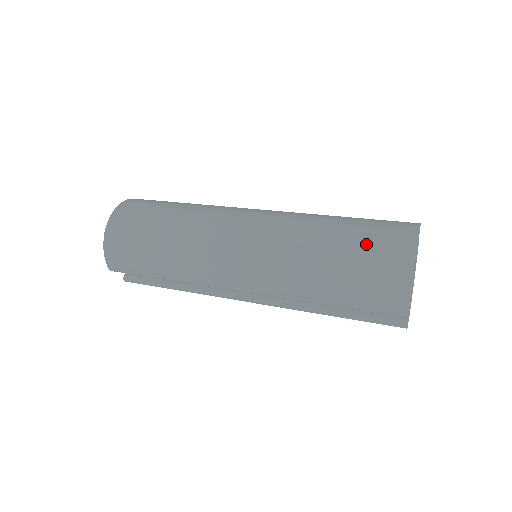
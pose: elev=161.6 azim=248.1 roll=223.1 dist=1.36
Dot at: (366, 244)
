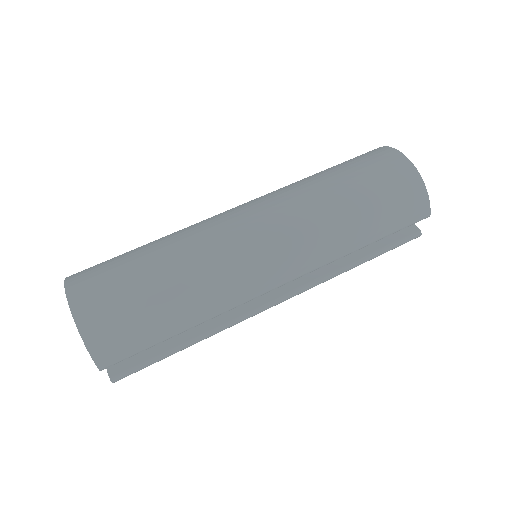
Dot at: (368, 172)
